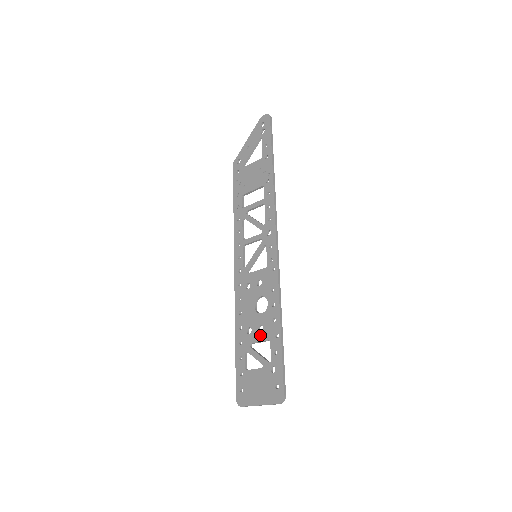
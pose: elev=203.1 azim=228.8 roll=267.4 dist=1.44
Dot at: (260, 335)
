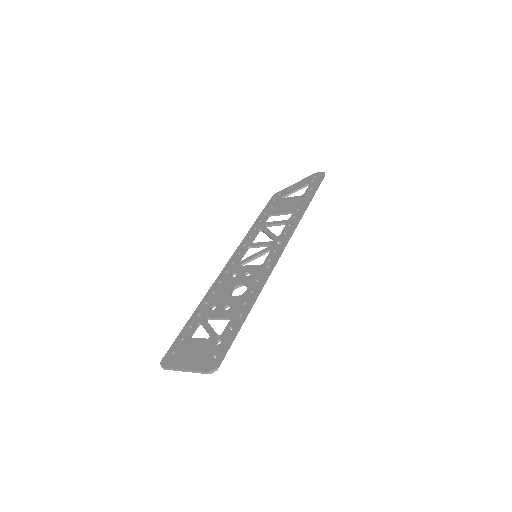
Dot at: (223, 312)
